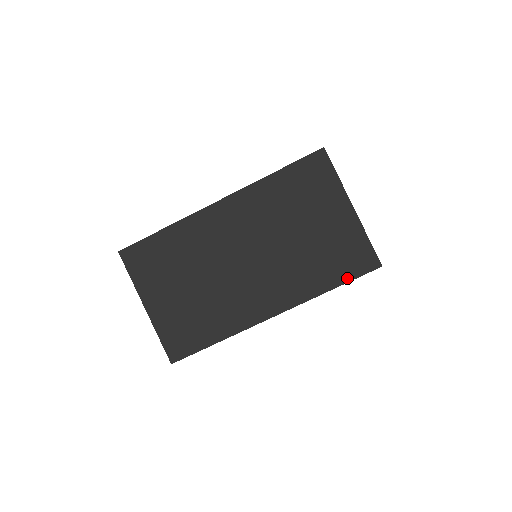
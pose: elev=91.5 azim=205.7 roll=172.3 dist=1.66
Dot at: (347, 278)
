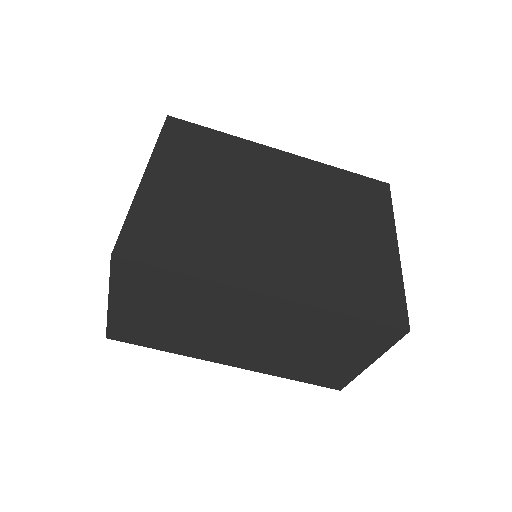
Dot at: (309, 382)
